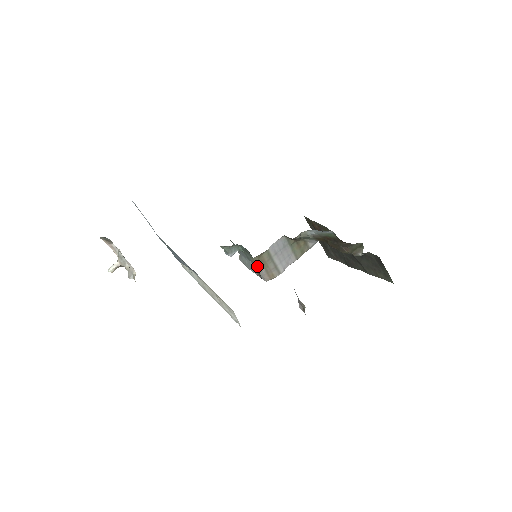
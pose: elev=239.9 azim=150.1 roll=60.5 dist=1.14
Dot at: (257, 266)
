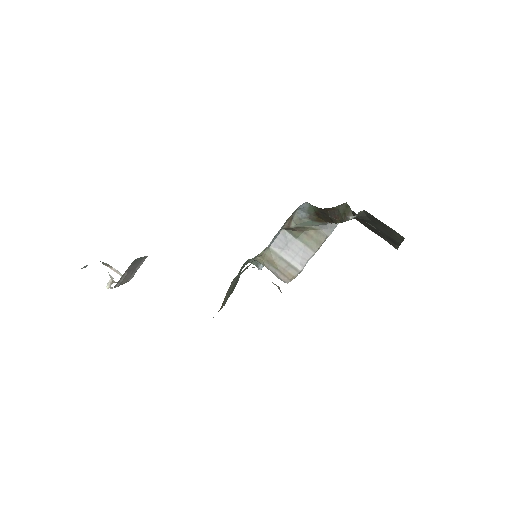
Dot at: (267, 268)
